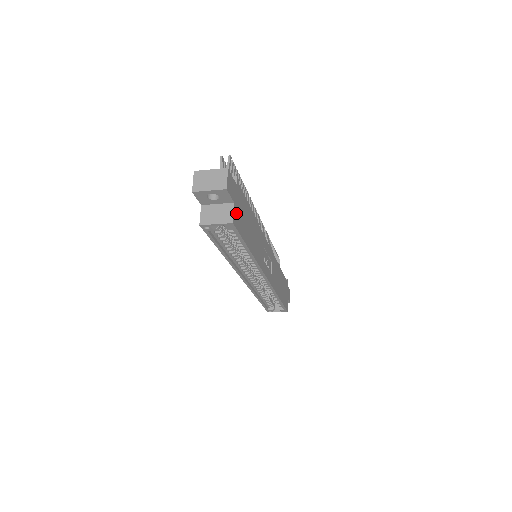
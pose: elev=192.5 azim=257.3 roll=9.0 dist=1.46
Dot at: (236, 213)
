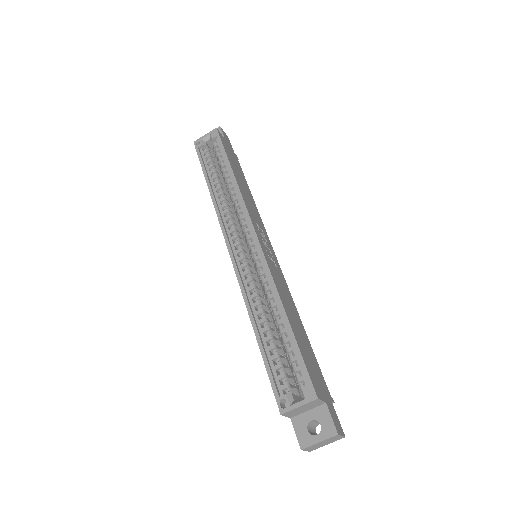
Dot at: (224, 141)
